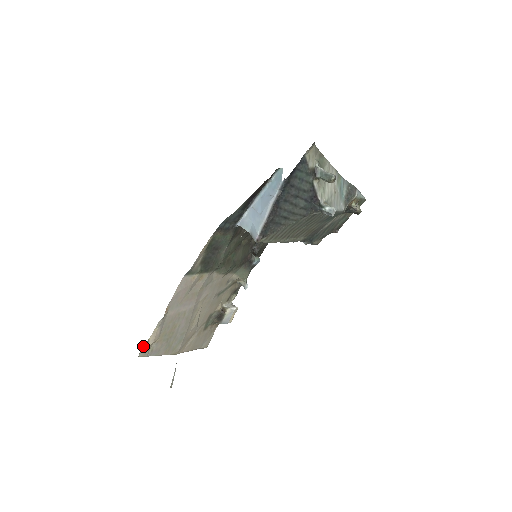
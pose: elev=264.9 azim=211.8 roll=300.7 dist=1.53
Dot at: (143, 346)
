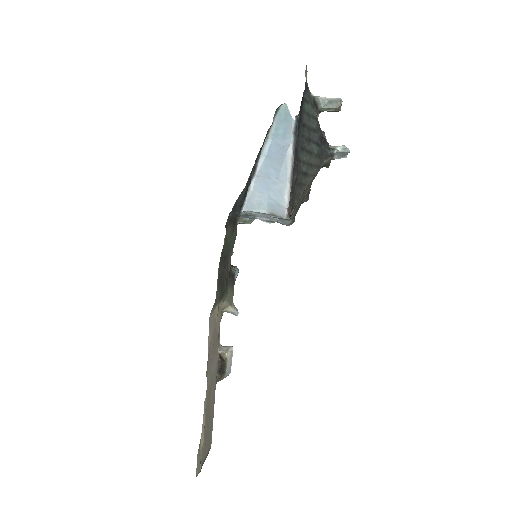
Dot at: occluded
